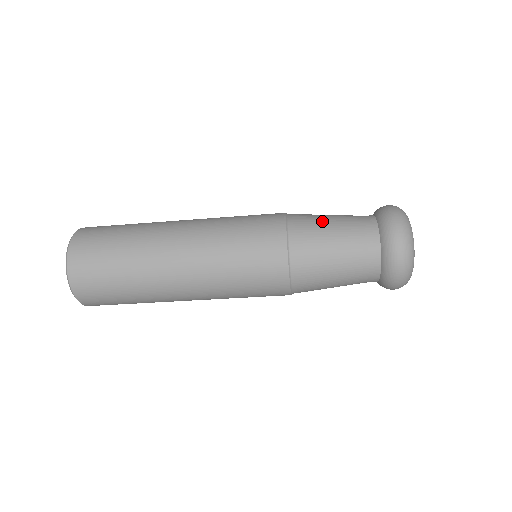
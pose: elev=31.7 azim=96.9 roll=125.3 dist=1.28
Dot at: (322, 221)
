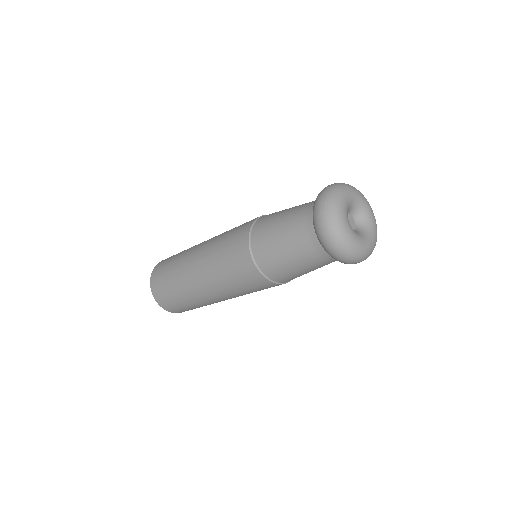
Dot at: (273, 232)
